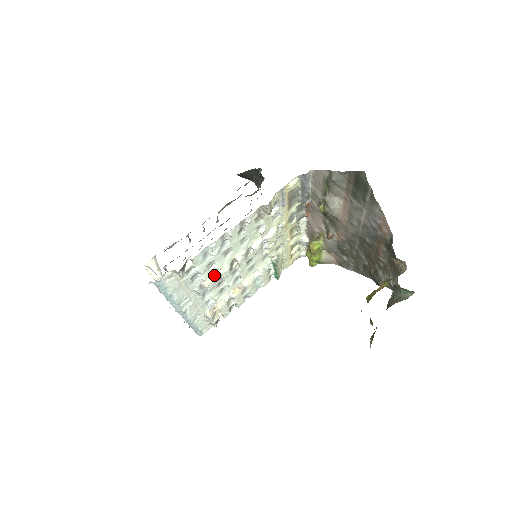
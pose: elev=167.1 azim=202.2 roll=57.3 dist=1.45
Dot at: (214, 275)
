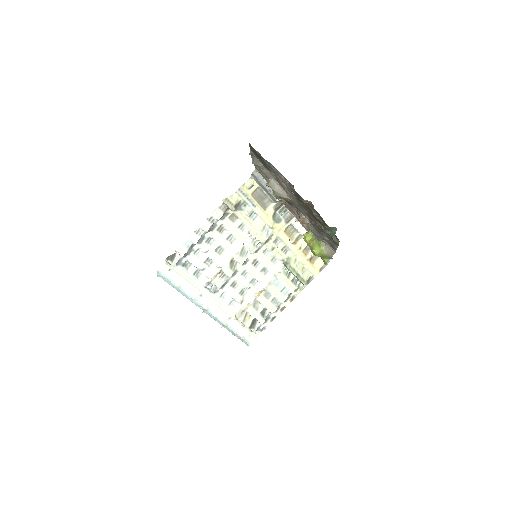
Dot at: (218, 273)
